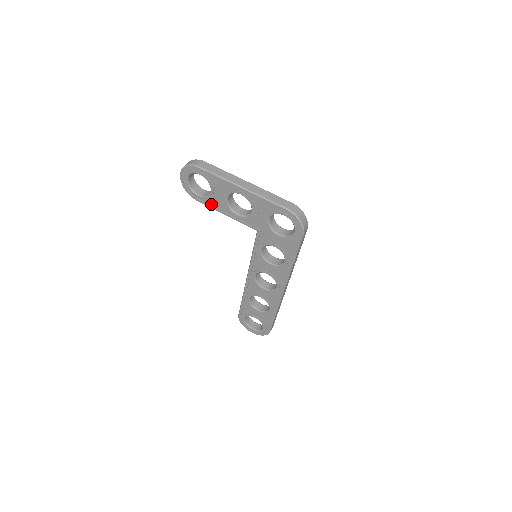
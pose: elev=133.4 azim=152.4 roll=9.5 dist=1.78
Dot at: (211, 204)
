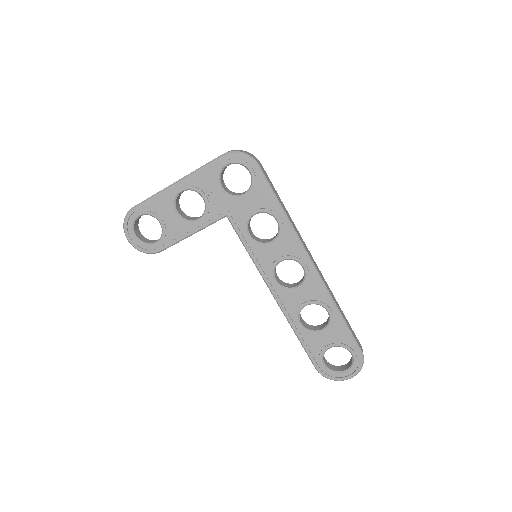
Dot at: (172, 239)
